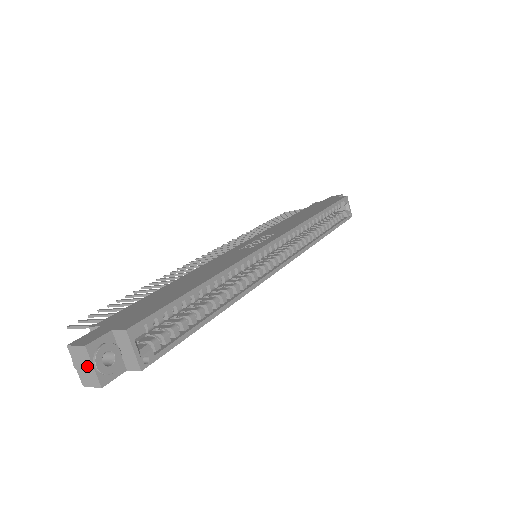
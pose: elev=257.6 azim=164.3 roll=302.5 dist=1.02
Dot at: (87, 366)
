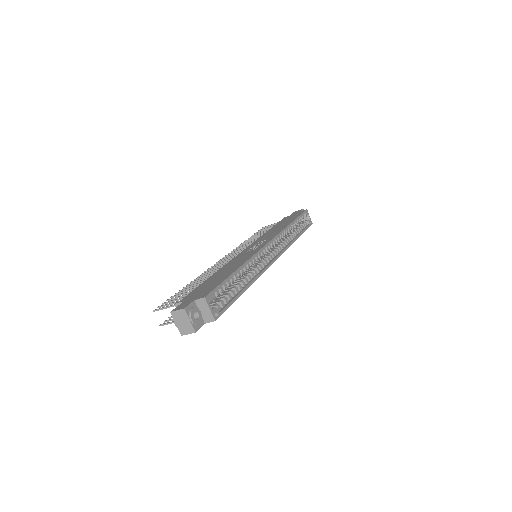
Dot at: (185, 321)
